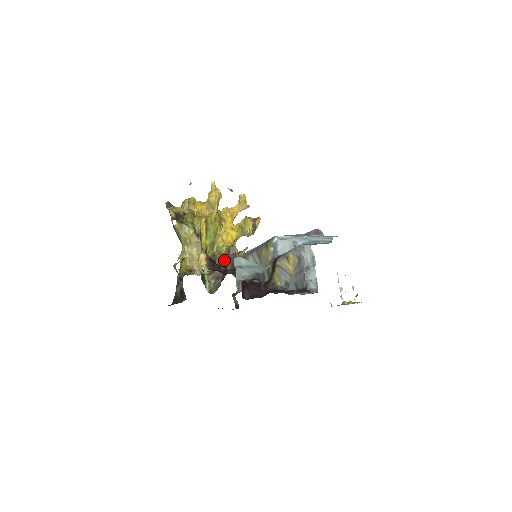
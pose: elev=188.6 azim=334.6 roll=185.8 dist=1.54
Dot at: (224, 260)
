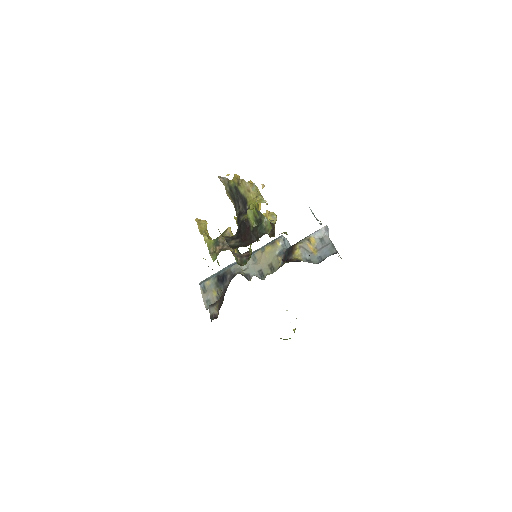
Dot at: occluded
